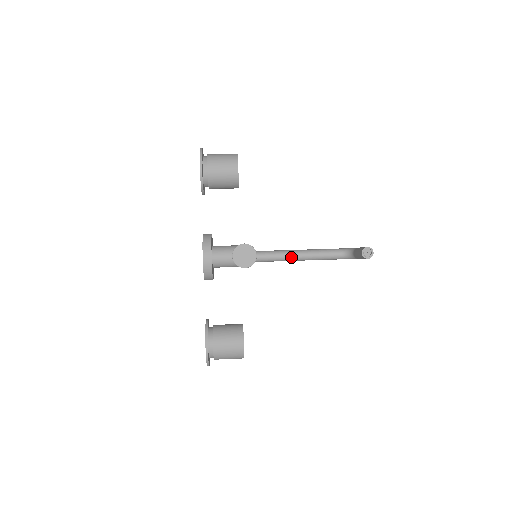
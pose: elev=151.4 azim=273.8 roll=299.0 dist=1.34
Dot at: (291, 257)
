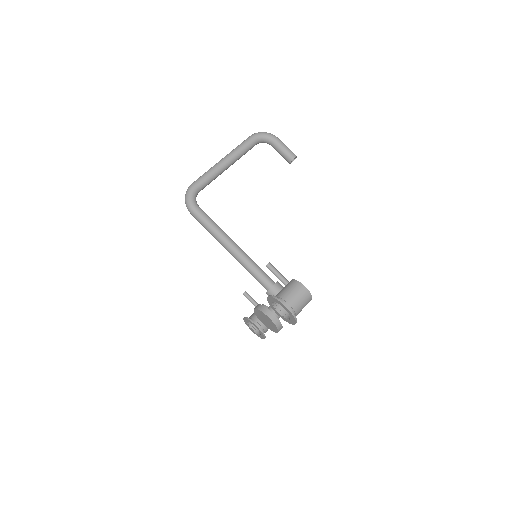
Dot at: occluded
